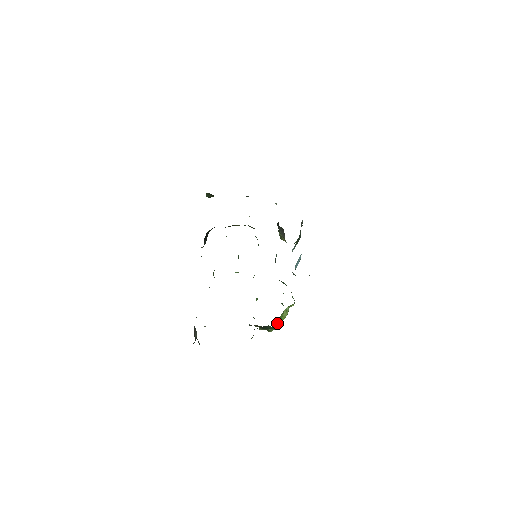
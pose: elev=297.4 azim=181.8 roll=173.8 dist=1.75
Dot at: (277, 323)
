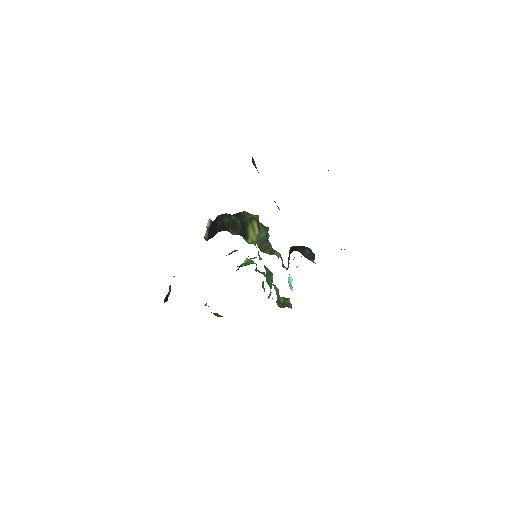
Dot at: occluded
